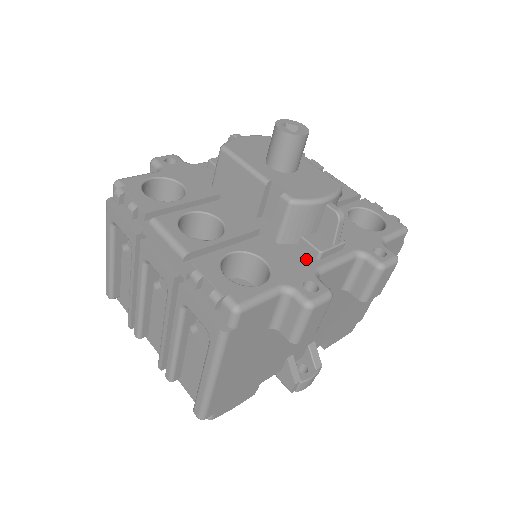
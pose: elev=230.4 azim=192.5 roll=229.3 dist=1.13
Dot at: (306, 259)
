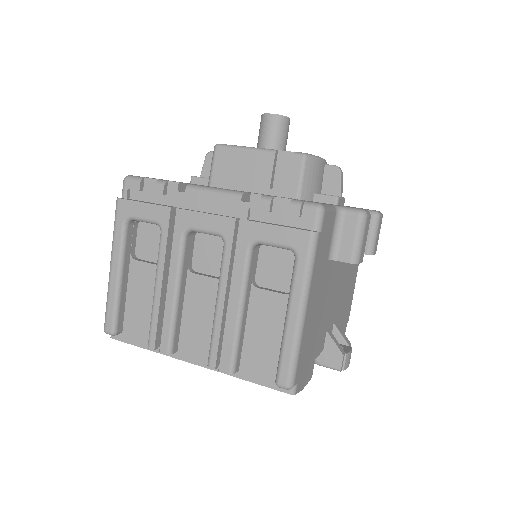
Dot at: occluded
